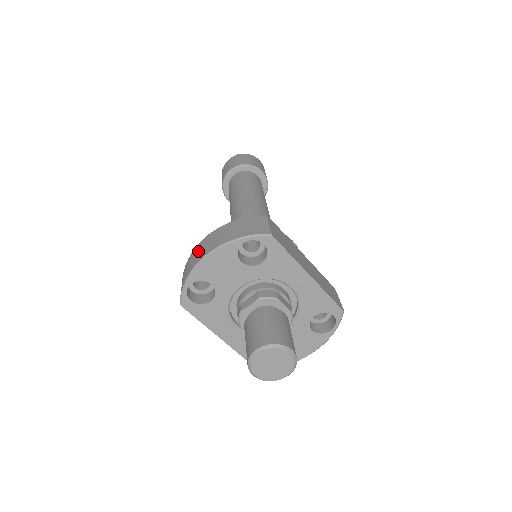
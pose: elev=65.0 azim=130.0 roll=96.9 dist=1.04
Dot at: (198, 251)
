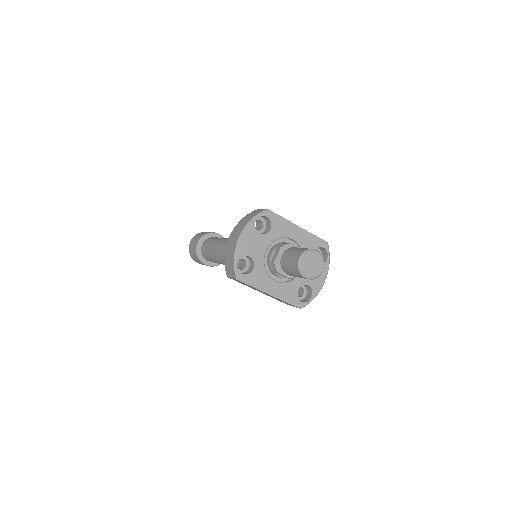
Dot at: (230, 244)
